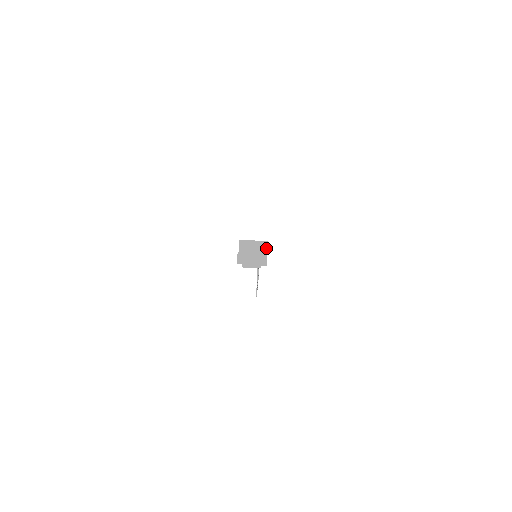
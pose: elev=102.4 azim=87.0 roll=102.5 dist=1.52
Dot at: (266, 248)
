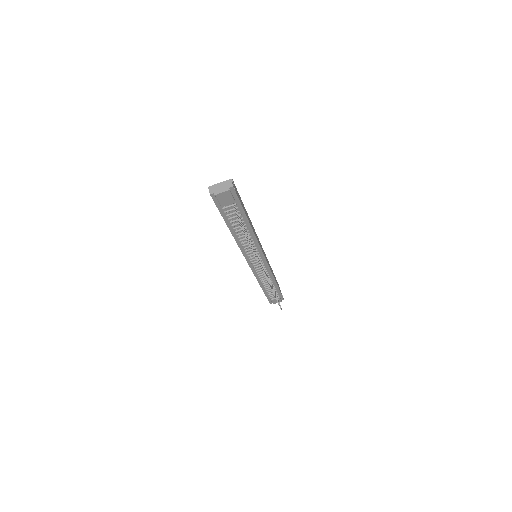
Dot at: occluded
